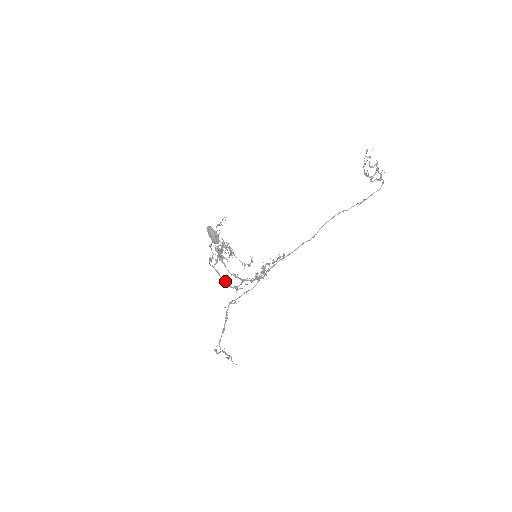
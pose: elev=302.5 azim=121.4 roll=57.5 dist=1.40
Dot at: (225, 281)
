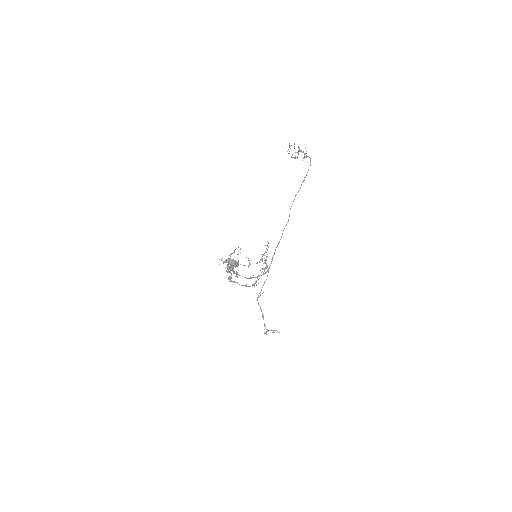
Dot at: (244, 285)
